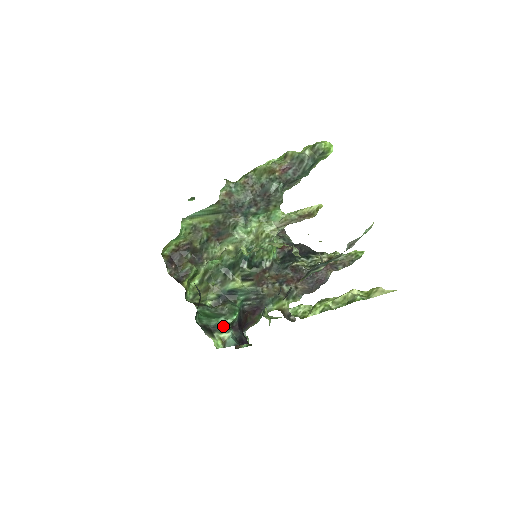
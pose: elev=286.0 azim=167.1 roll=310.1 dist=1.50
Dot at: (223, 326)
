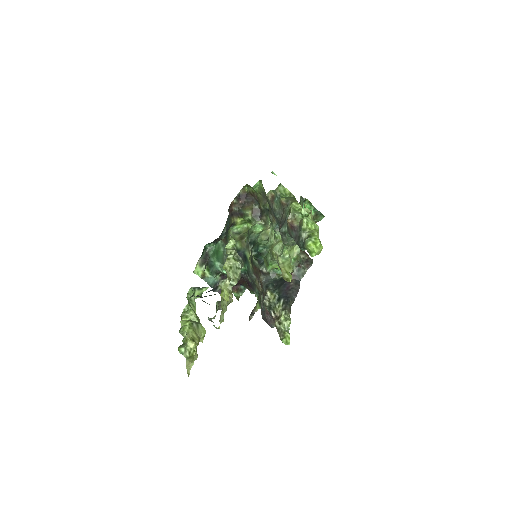
Dot at: (213, 268)
